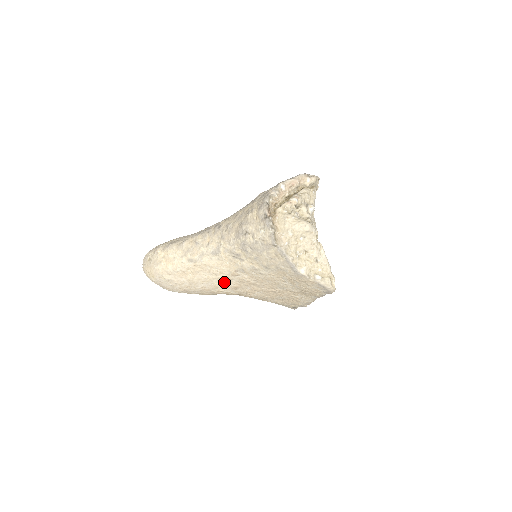
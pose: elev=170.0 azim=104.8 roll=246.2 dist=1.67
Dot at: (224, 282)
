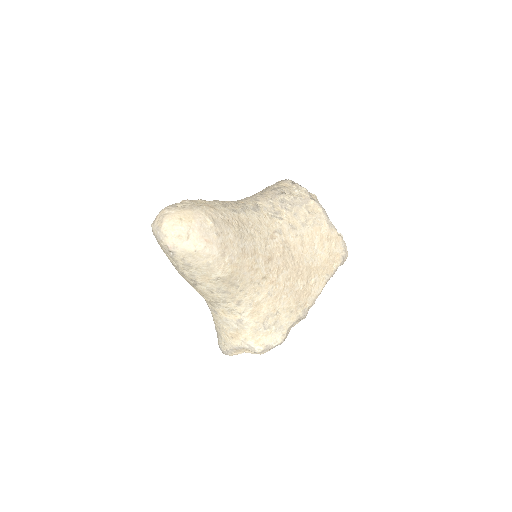
Dot at: (261, 247)
